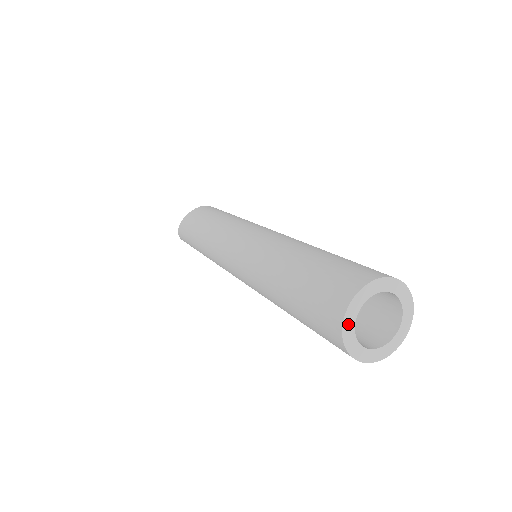
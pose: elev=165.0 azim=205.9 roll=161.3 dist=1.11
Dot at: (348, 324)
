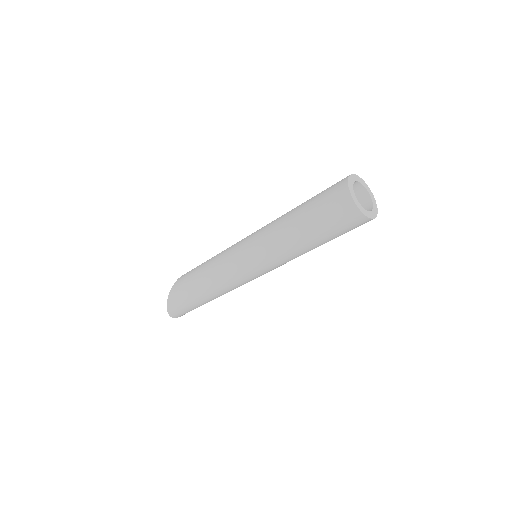
Dot at: (350, 187)
